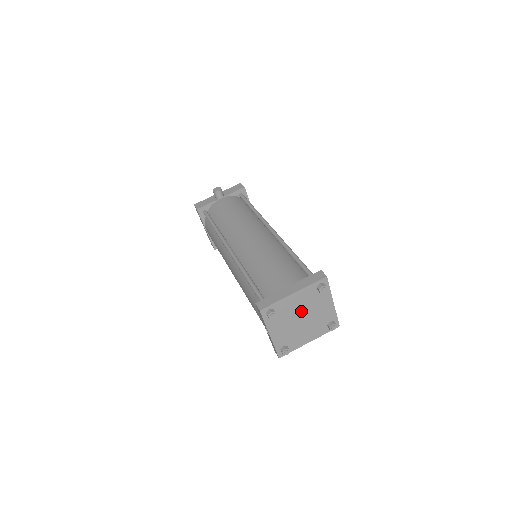
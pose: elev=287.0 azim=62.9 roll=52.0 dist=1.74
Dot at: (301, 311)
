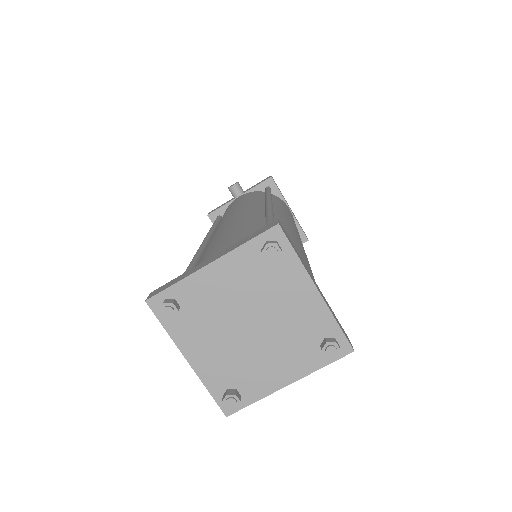
Dot at: (242, 307)
